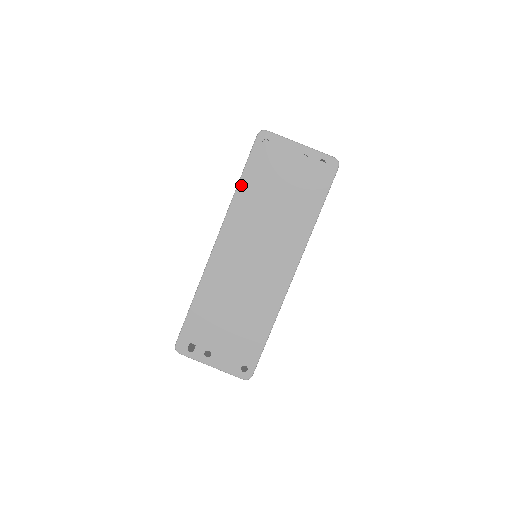
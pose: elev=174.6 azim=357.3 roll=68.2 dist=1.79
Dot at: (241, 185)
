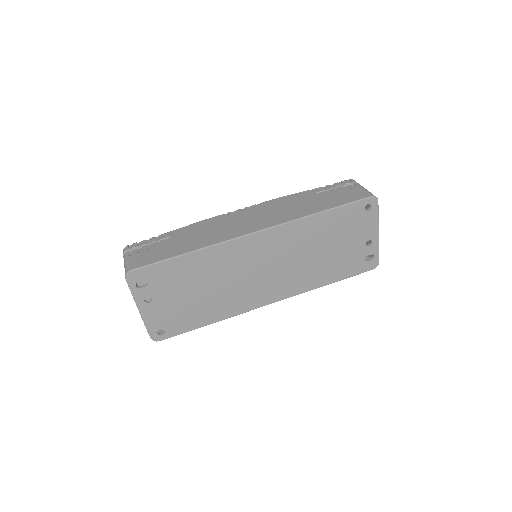
Dot at: (321, 215)
